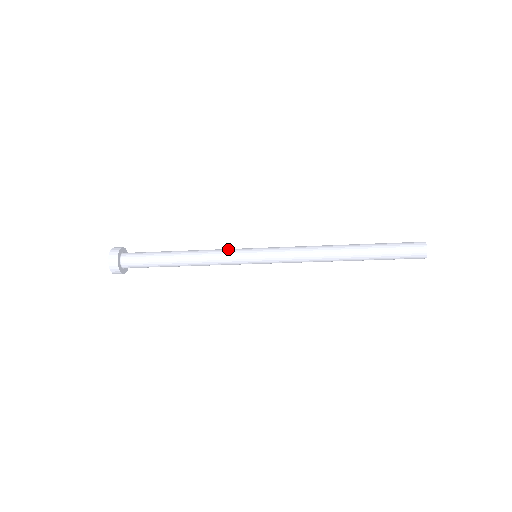
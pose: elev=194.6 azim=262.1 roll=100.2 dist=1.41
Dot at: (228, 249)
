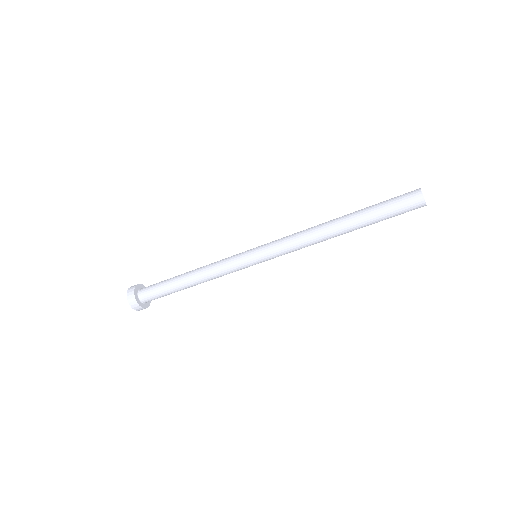
Dot at: occluded
